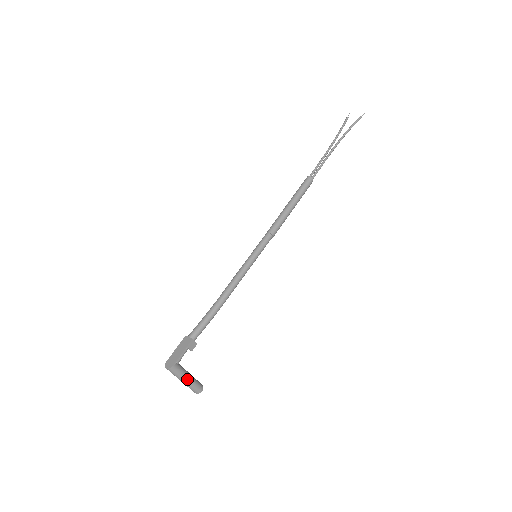
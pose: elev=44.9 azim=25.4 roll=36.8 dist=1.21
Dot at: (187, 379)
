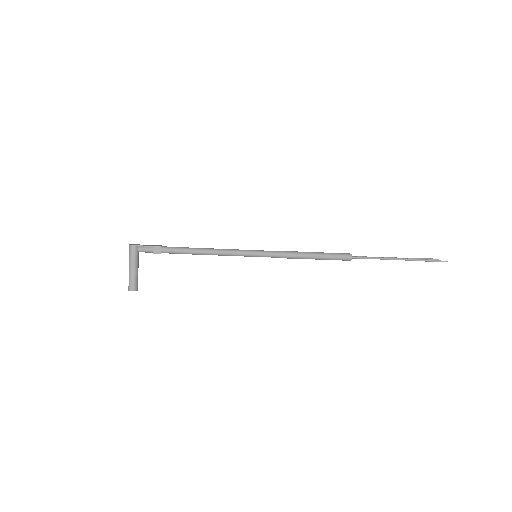
Dot at: (132, 268)
